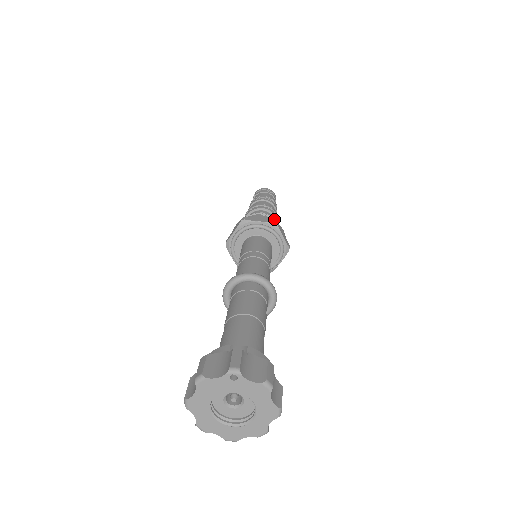
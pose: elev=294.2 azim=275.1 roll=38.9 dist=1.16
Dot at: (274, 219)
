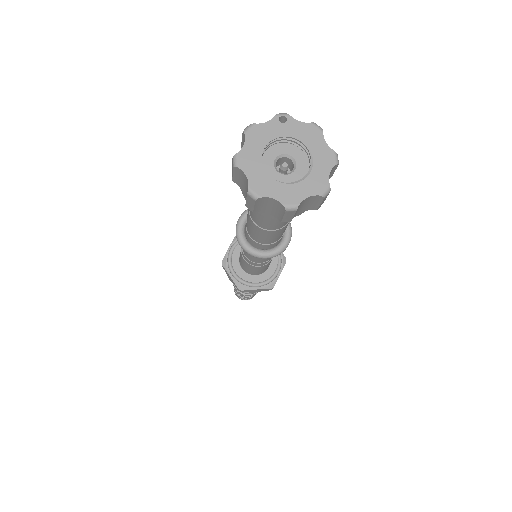
Dot at: occluded
